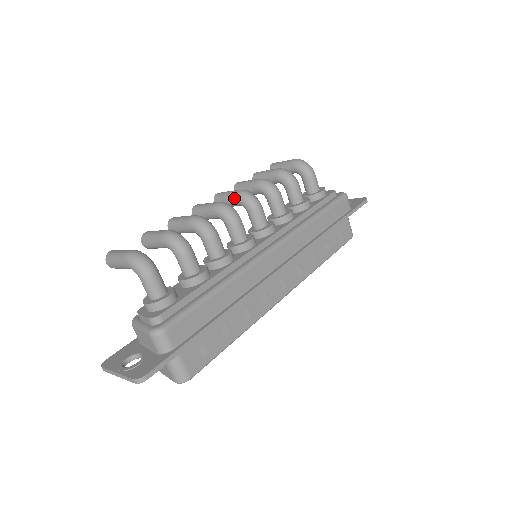
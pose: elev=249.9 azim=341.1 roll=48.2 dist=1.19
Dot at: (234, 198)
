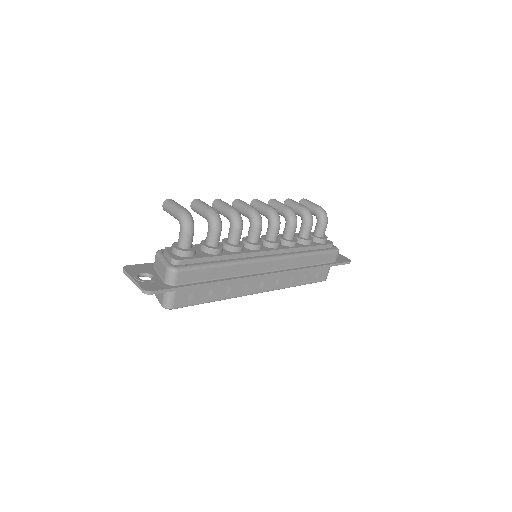
Dot at: (266, 210)
